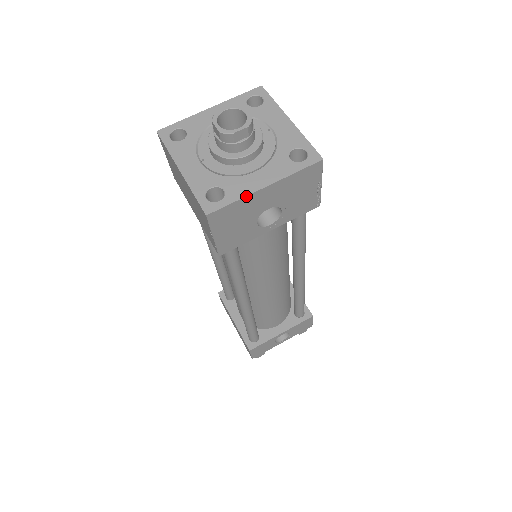
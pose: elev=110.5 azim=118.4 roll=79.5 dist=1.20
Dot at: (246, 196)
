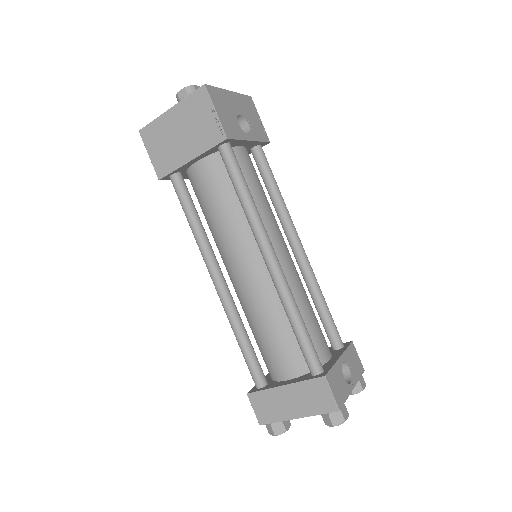
Dot at: (222, 89)
